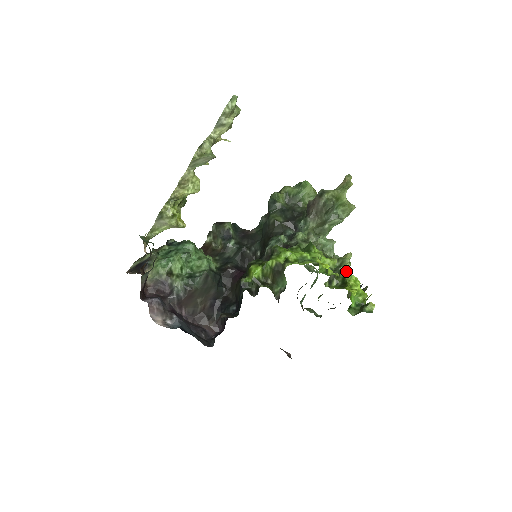
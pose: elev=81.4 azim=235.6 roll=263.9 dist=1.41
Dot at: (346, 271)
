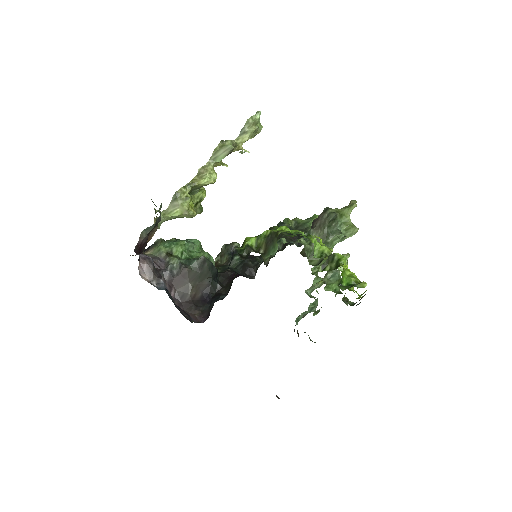
Dot at: (340, 256)
